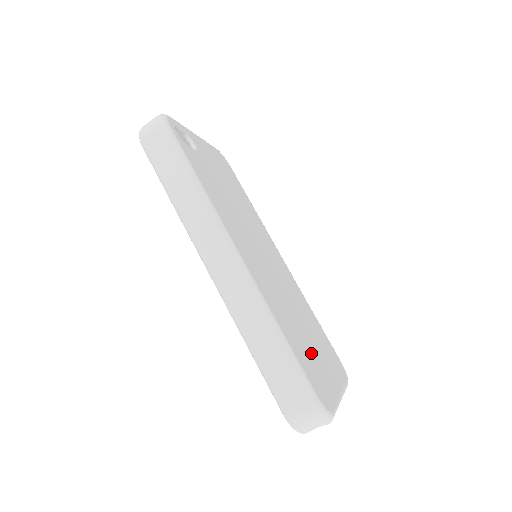
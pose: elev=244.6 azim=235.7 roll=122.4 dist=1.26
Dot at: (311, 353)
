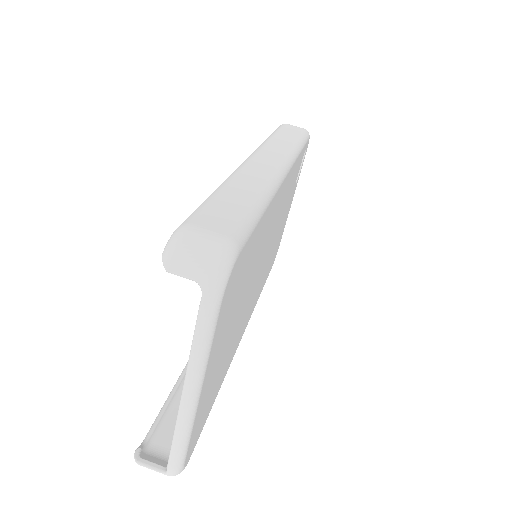
Dot at: (235, 305)
